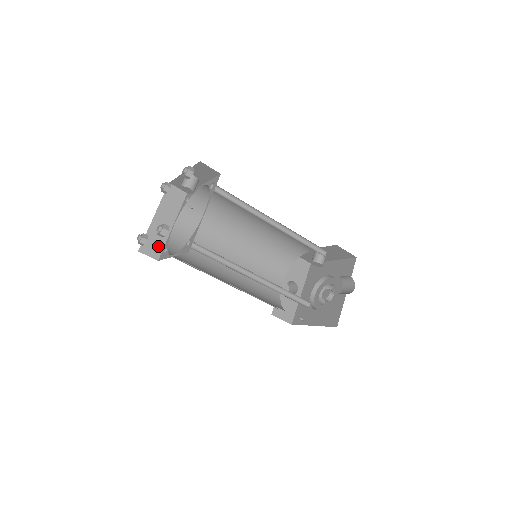
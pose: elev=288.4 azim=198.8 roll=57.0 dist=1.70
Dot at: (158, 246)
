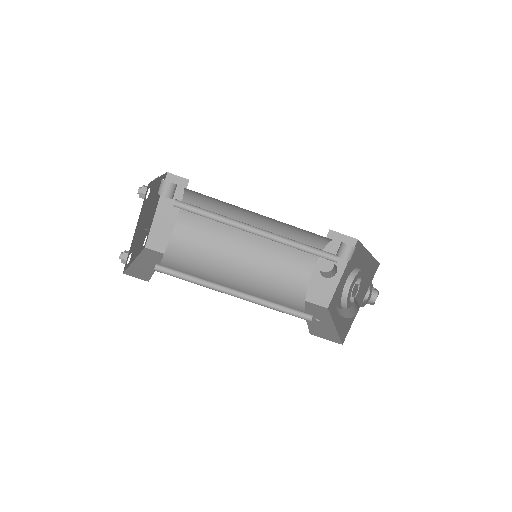
Dot at: (164, 240)
